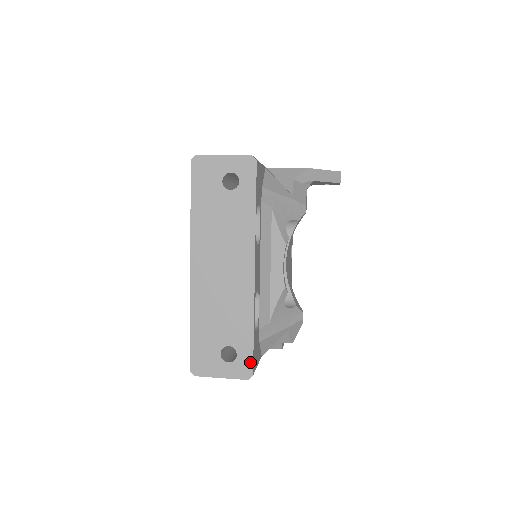
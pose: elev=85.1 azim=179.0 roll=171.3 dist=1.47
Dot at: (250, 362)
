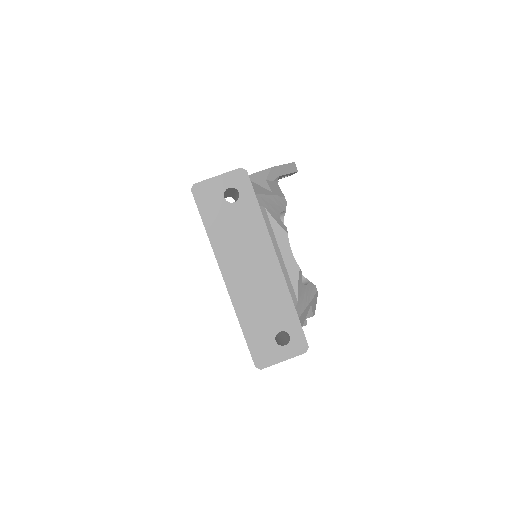
Dot at: (302, 337)
